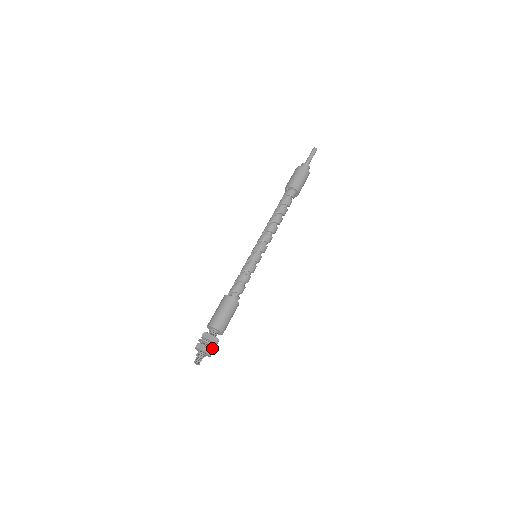
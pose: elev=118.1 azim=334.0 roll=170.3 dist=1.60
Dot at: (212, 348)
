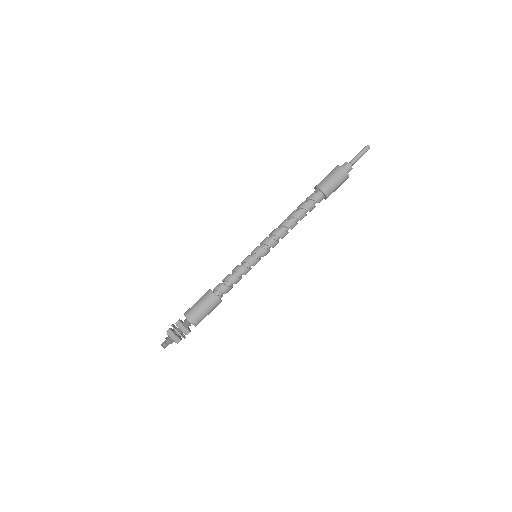
Dot at: occluded
